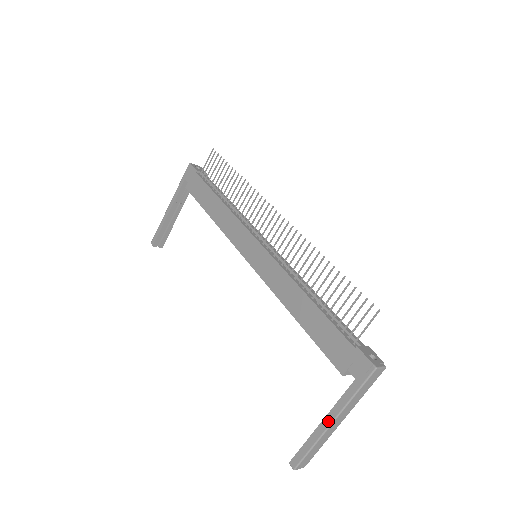
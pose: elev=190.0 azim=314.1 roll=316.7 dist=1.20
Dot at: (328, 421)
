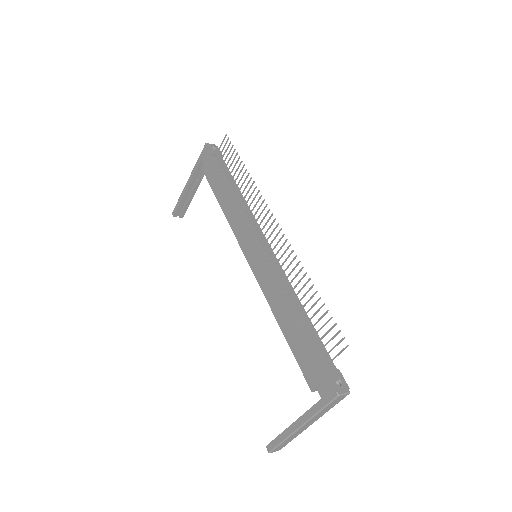
Dot at: (297, 425)
